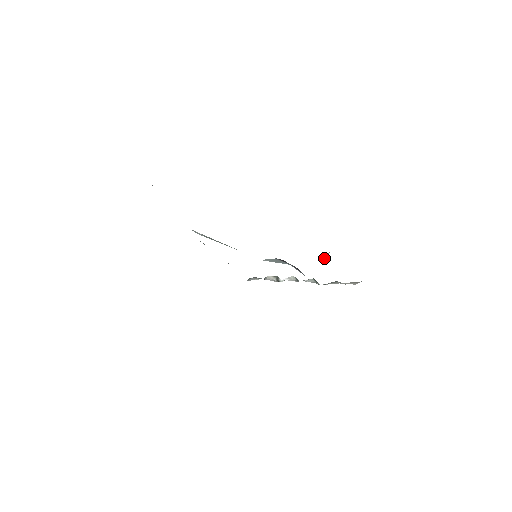
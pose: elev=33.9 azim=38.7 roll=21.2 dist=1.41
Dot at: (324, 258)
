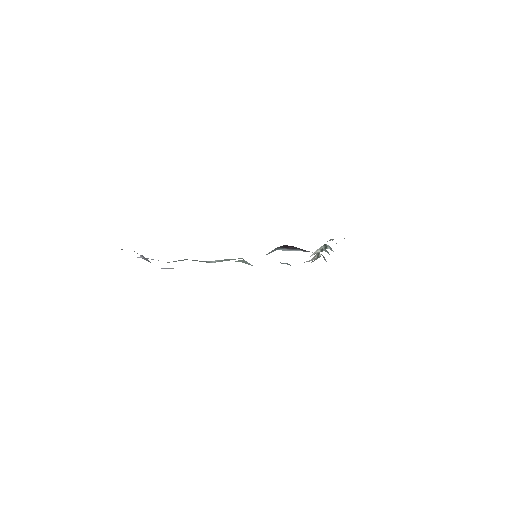
Dot at: occluded
